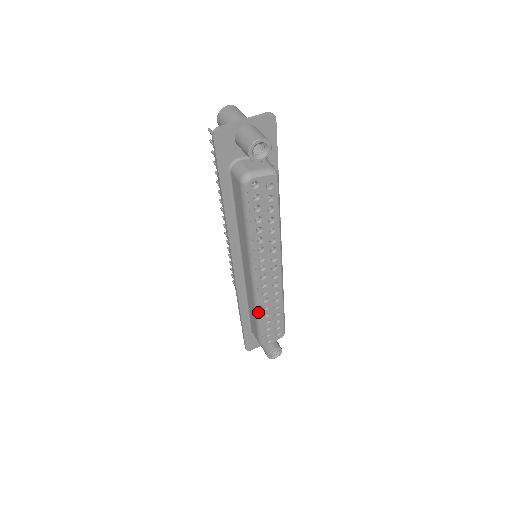
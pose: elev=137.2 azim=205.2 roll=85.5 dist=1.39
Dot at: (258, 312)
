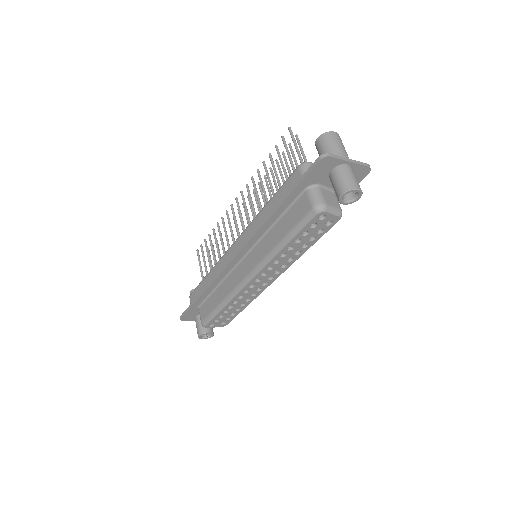
Dot at: (227, 302)
